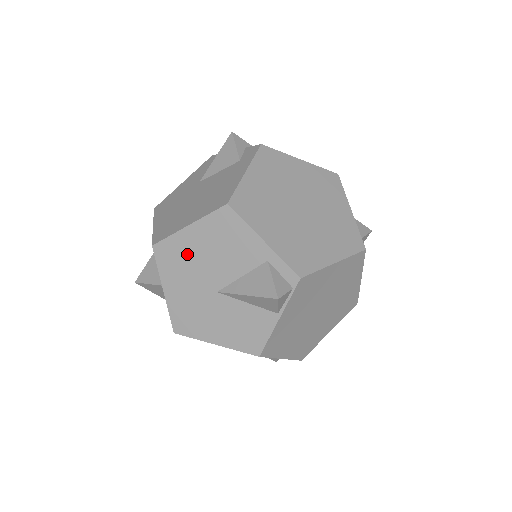
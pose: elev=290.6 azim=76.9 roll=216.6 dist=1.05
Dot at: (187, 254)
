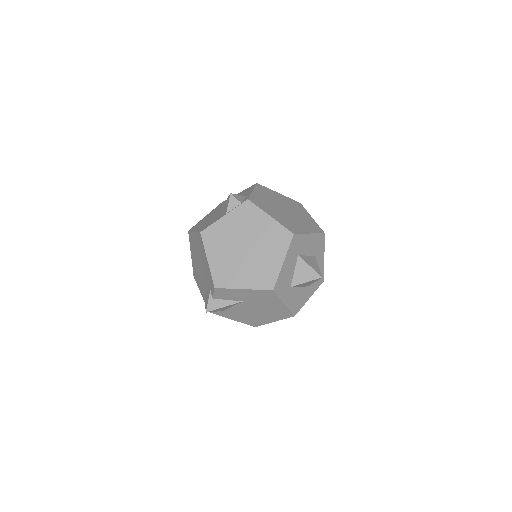
Dot at: occluded
